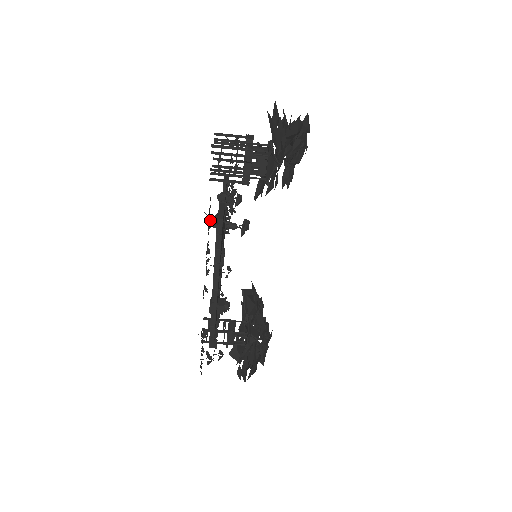
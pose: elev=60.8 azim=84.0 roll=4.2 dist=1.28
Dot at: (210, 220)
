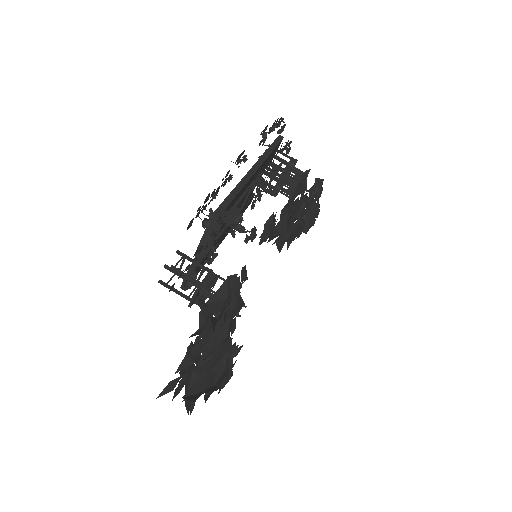
Dot at: (282, 120)
